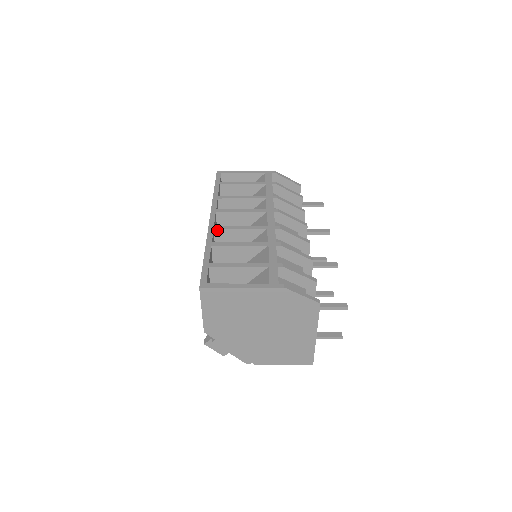
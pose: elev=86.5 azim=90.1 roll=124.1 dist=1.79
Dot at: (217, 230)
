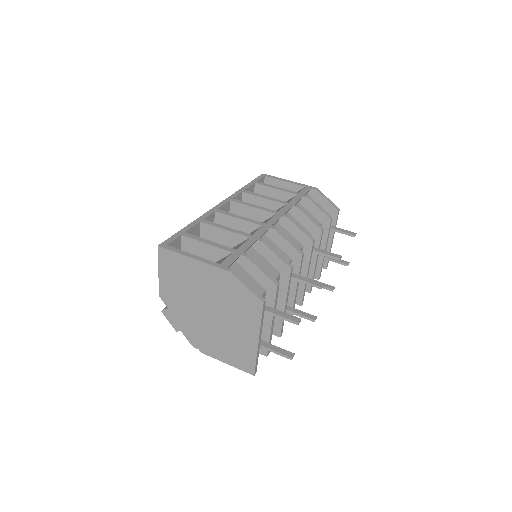
Dot at: (218, 213)
